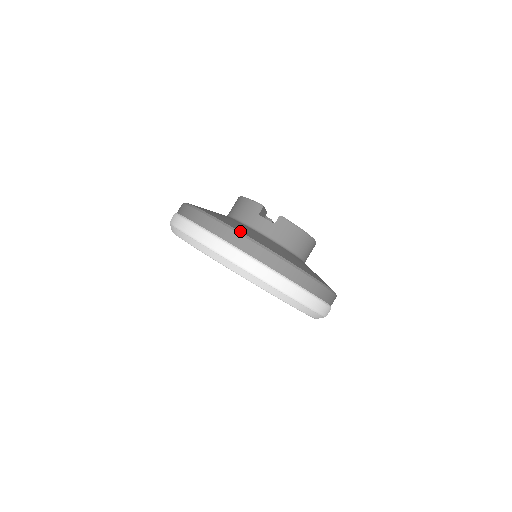
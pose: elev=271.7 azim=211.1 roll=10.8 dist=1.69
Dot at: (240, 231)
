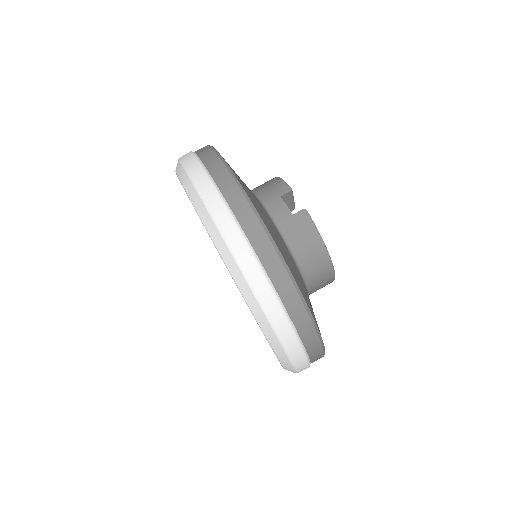
Dot at: (240, 183)
